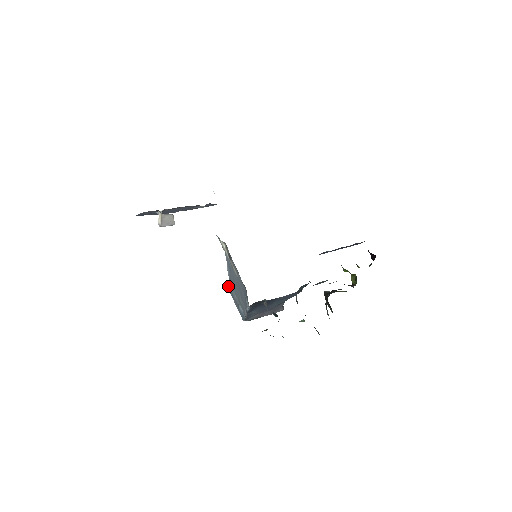
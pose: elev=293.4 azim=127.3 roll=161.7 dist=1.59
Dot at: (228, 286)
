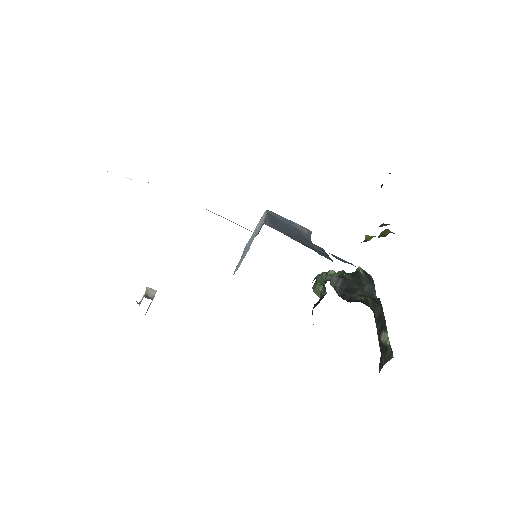
Dot at: occluded
